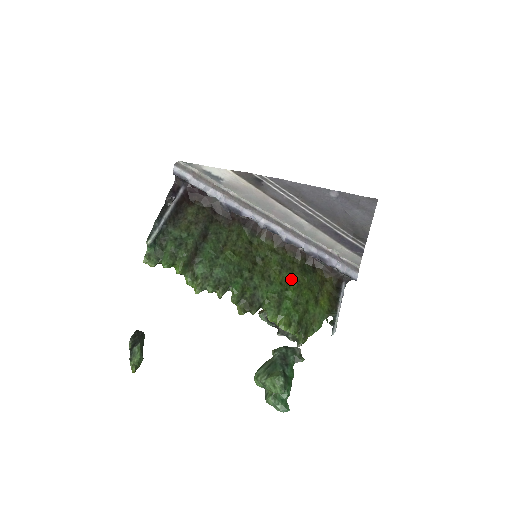
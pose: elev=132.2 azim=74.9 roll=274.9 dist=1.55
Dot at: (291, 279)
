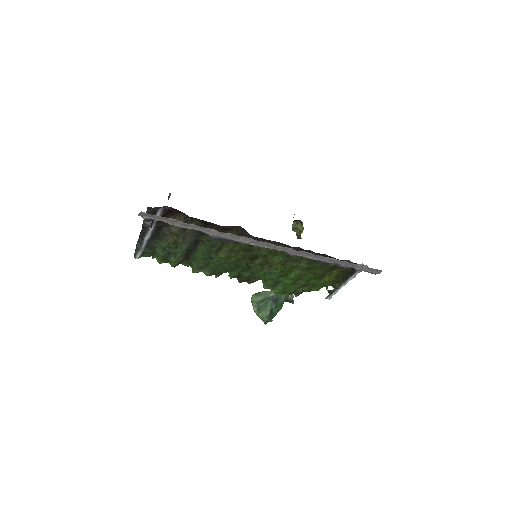
Dot at: (295, 269)
